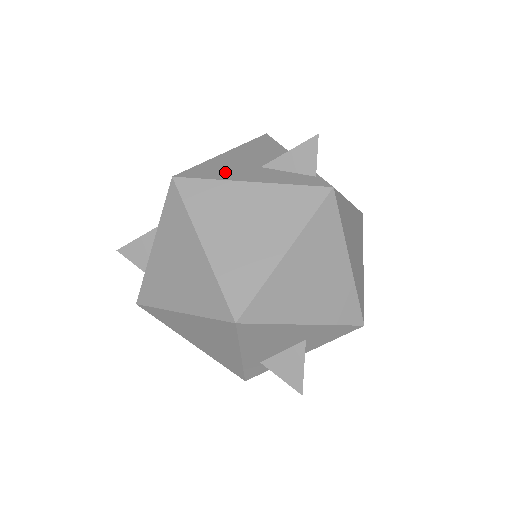
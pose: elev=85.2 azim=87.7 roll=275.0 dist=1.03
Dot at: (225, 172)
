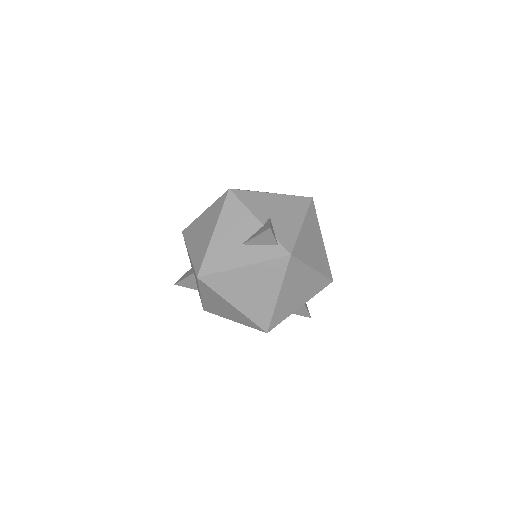
Dot at: (224, 260)
